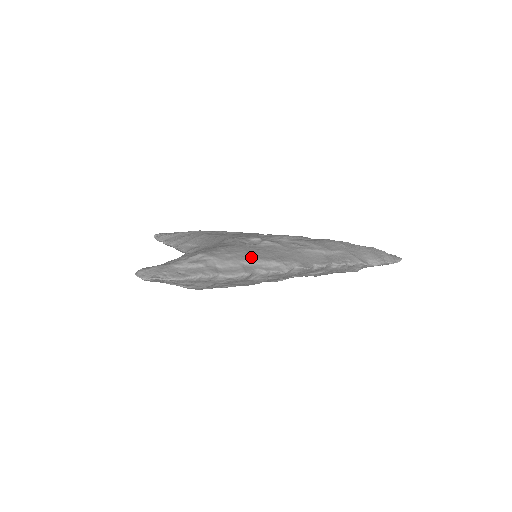
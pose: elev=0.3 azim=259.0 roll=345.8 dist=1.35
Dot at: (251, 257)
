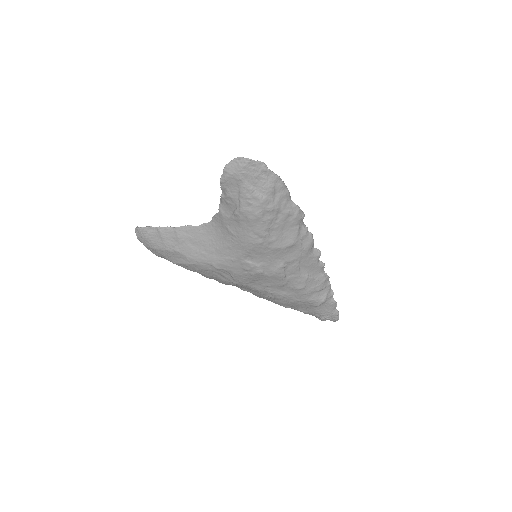
Dot at: occluded
